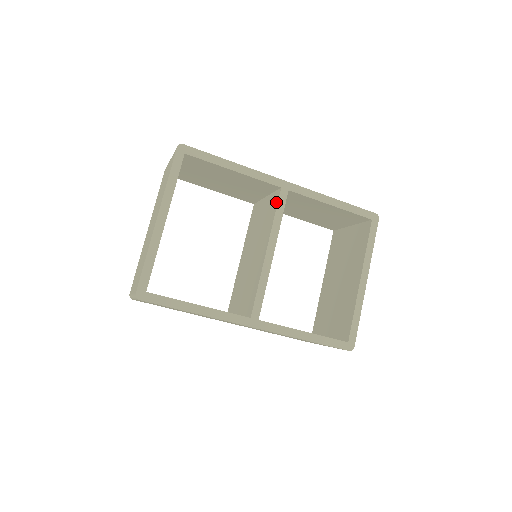
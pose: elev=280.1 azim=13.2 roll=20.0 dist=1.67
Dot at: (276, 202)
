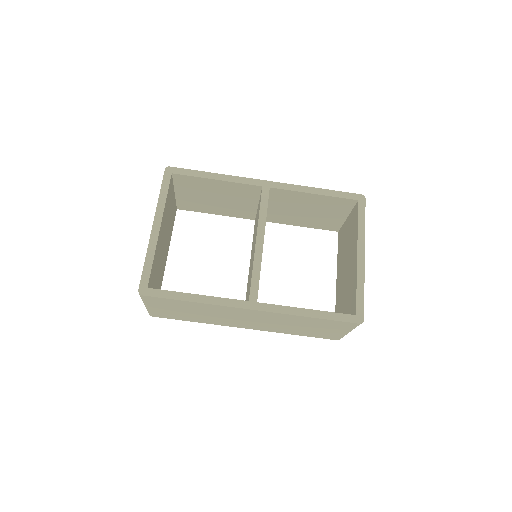
Dot at: (260, 200)
